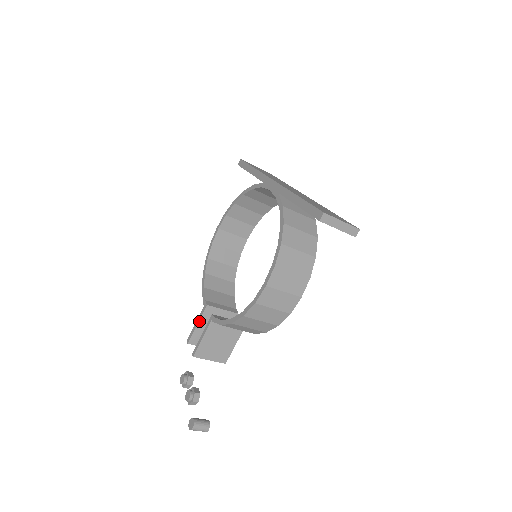
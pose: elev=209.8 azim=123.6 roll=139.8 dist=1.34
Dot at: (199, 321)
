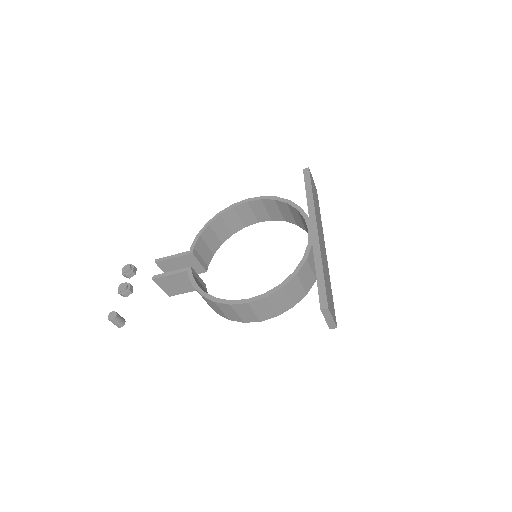
Dot at: (177, 257)
